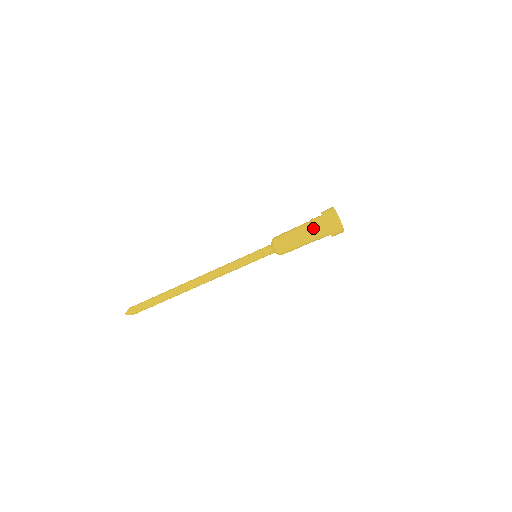
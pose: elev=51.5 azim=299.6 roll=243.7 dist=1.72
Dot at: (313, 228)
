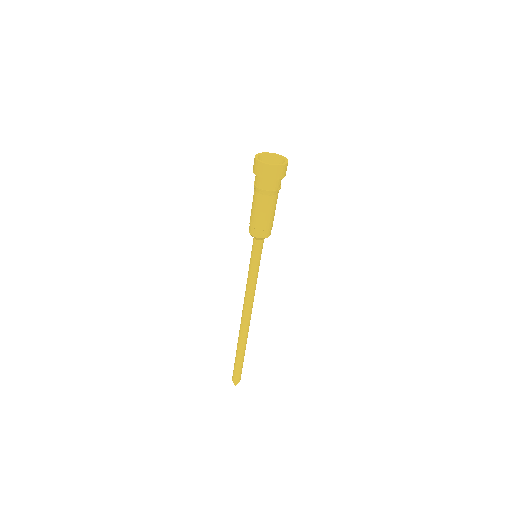
Dot at: (254, 187)
